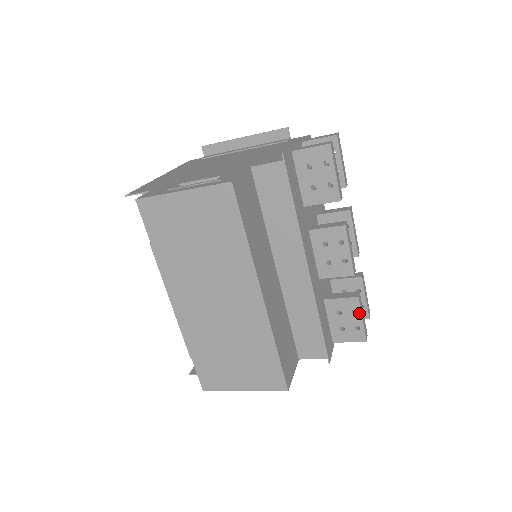
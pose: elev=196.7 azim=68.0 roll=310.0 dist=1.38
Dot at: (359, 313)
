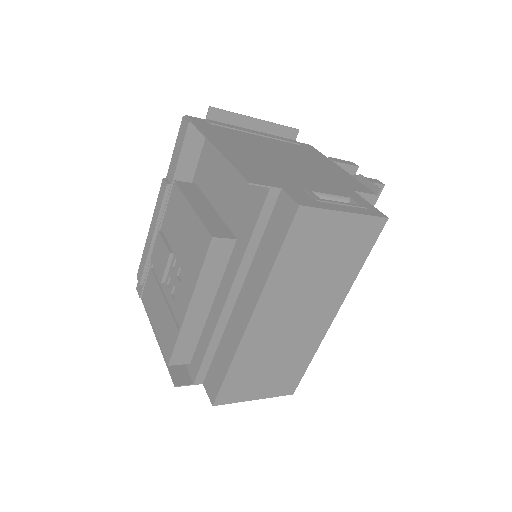
Dot at: occluded
